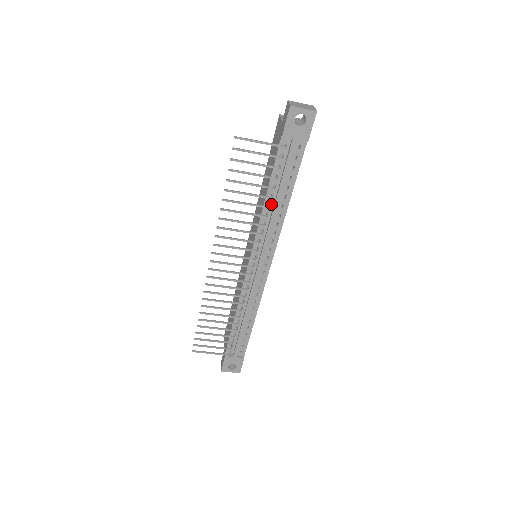
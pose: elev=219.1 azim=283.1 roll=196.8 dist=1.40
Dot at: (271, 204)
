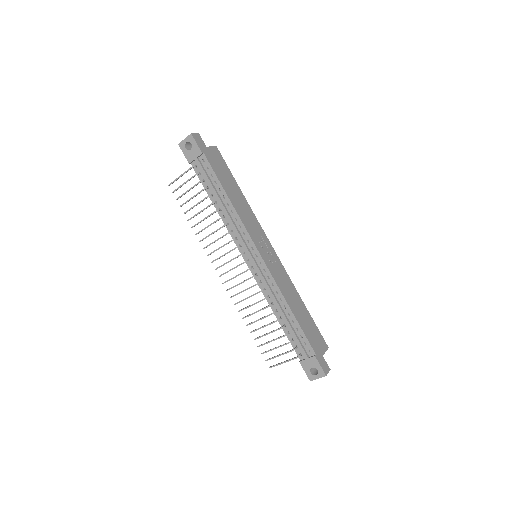
Dot at: (221, 209)
